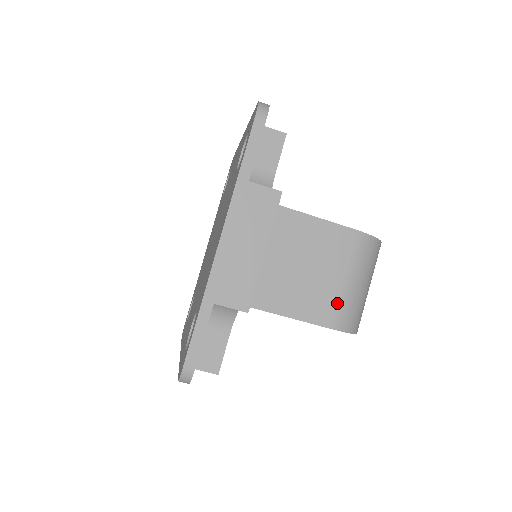
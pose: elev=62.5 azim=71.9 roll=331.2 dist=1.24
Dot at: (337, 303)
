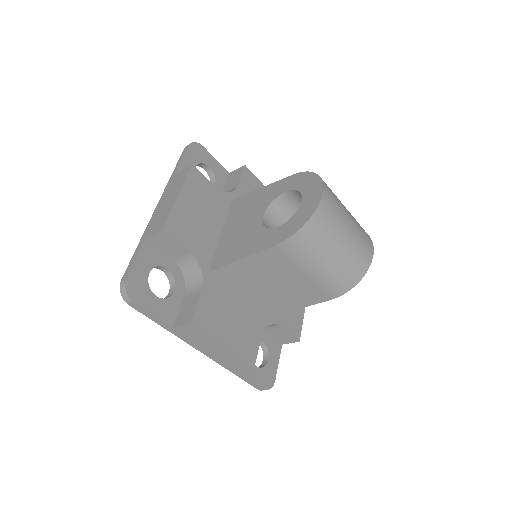
Dot at: (320, 286)
